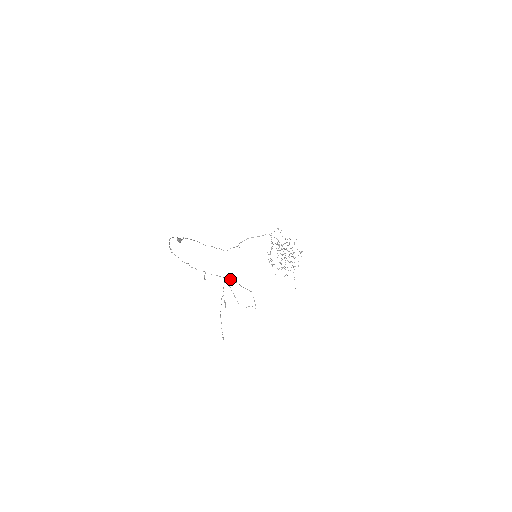
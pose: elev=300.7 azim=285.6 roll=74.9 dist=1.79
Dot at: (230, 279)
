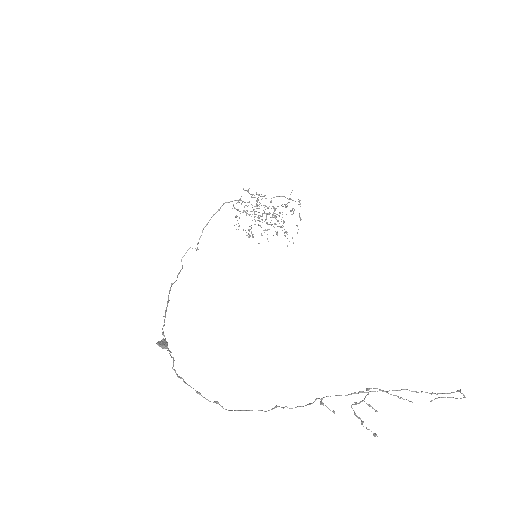
Dot at: occluded
